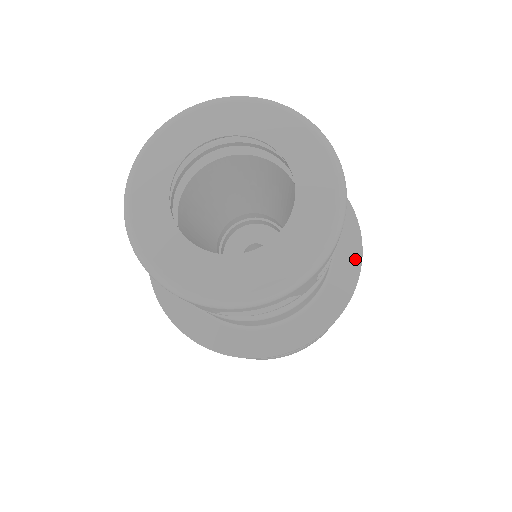
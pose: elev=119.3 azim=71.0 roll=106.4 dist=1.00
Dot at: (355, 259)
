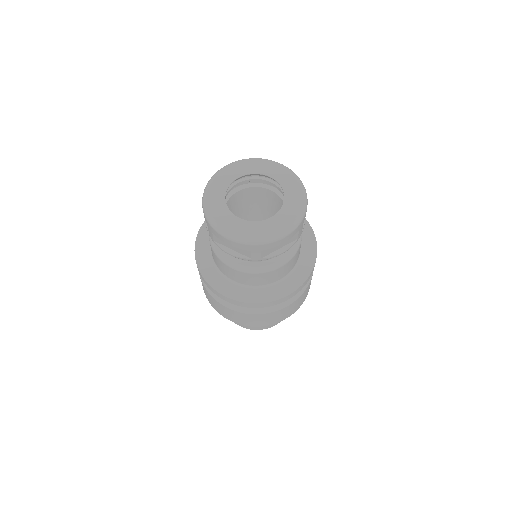
Dot at: (311, 236)
